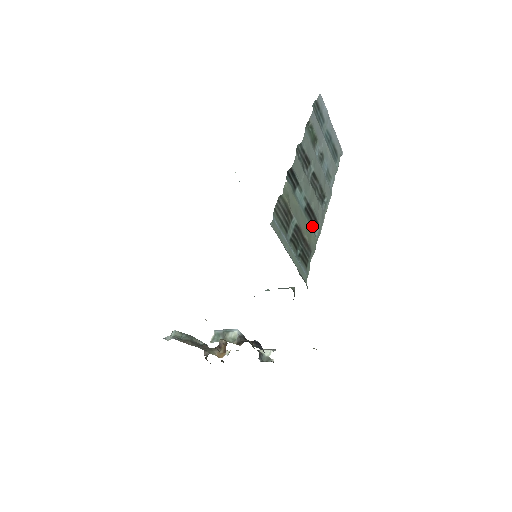
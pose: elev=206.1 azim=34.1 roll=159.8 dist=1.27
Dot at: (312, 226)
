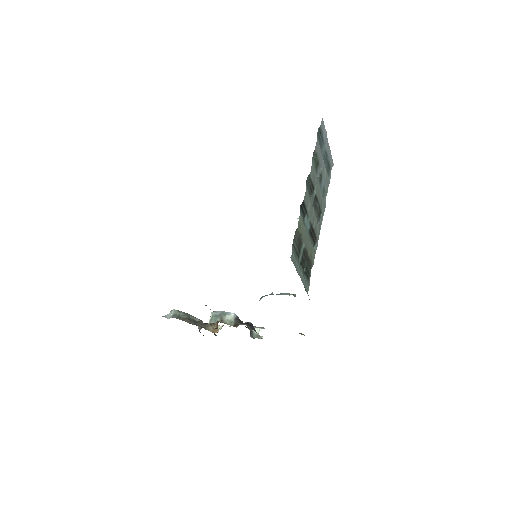
Dot at: (313, 243)
